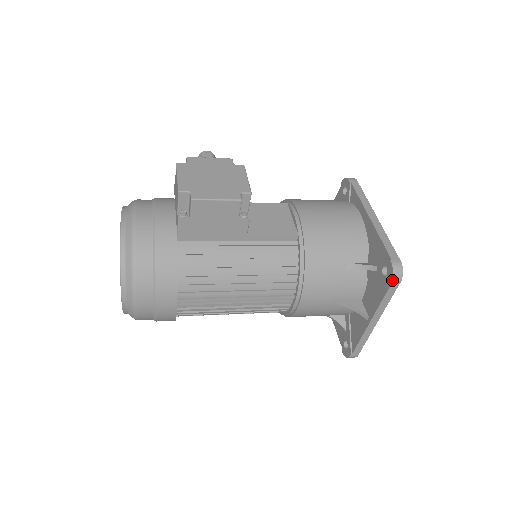
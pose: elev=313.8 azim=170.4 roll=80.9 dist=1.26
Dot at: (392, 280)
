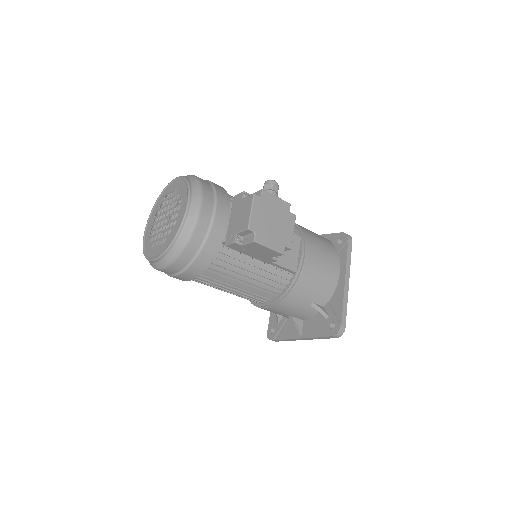
Dot at: (333, 336)
